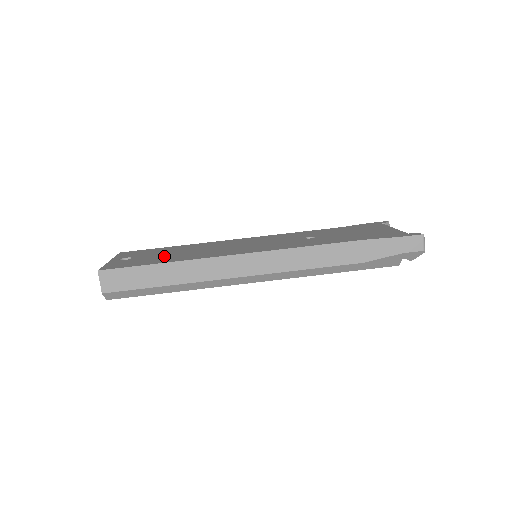
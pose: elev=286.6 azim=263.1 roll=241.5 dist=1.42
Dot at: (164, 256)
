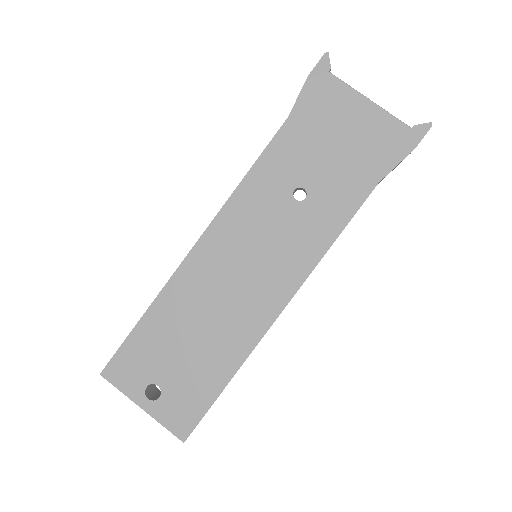
Dot at: (195, 360)
